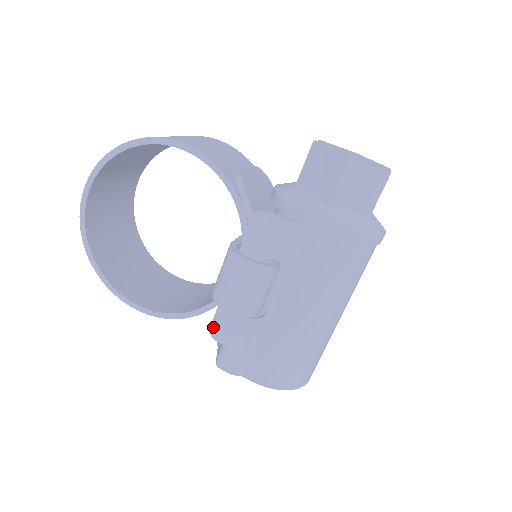
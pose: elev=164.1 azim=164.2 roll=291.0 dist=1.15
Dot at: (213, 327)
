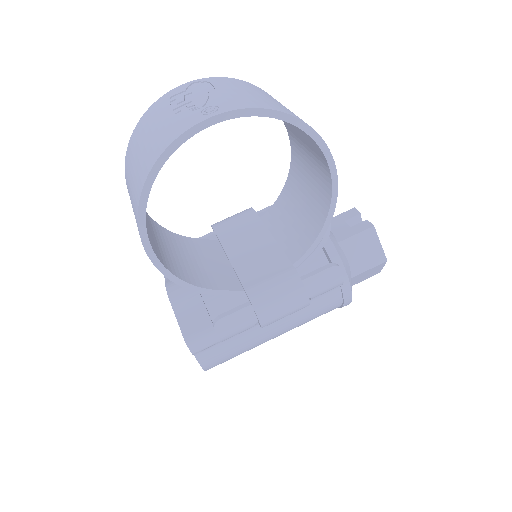
Dot at: (224, 319)
